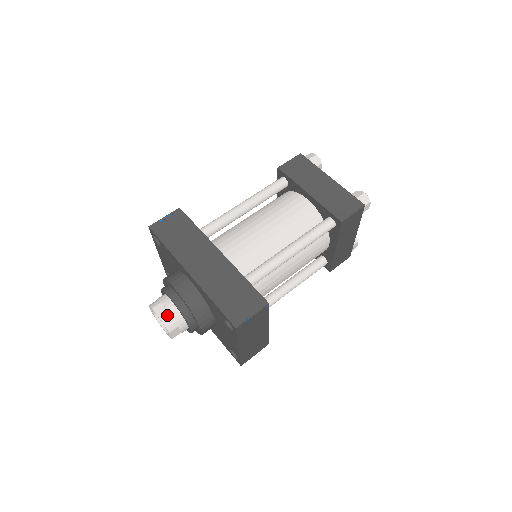
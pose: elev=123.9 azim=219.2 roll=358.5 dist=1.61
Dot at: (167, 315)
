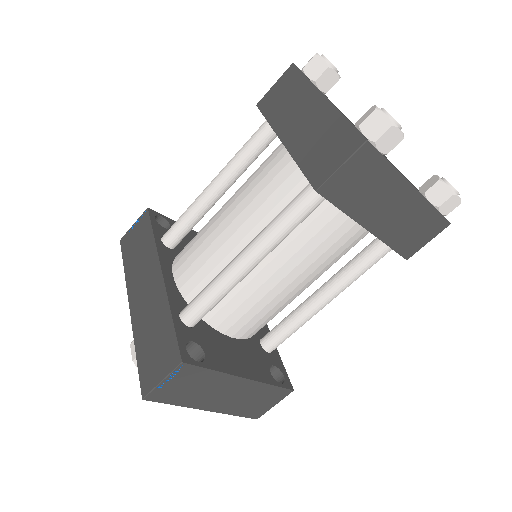
Dot at: occluded
